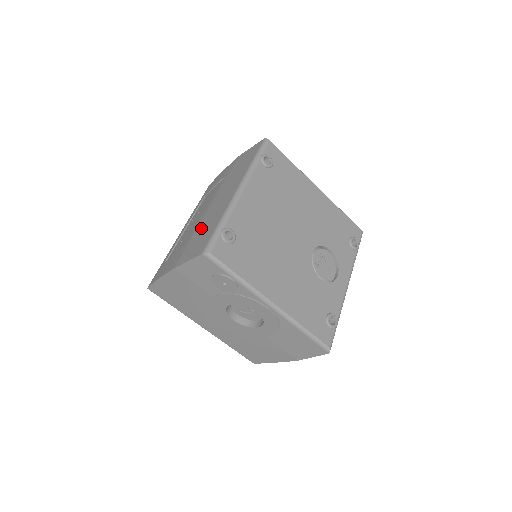
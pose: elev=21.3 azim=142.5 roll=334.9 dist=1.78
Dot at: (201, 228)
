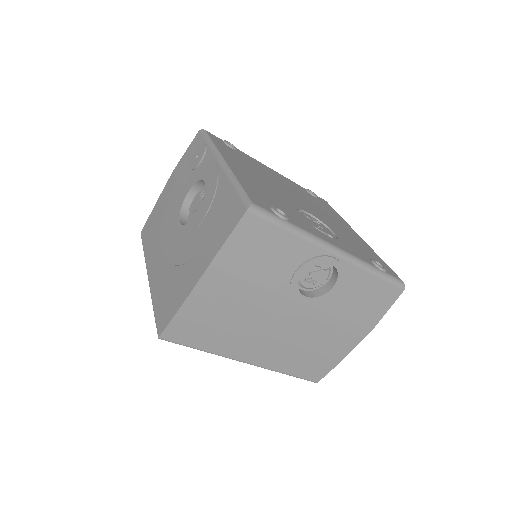
Dot at: occluded
